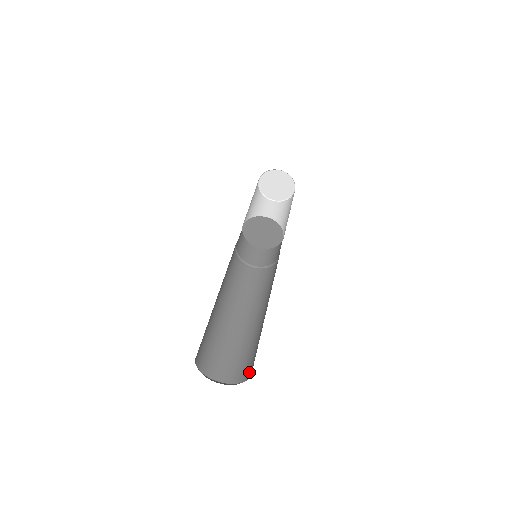
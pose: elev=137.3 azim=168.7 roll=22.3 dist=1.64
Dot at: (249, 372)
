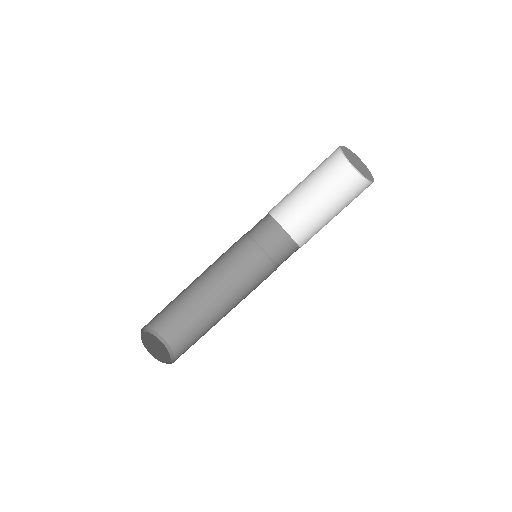
Dot at: (179, 353)
